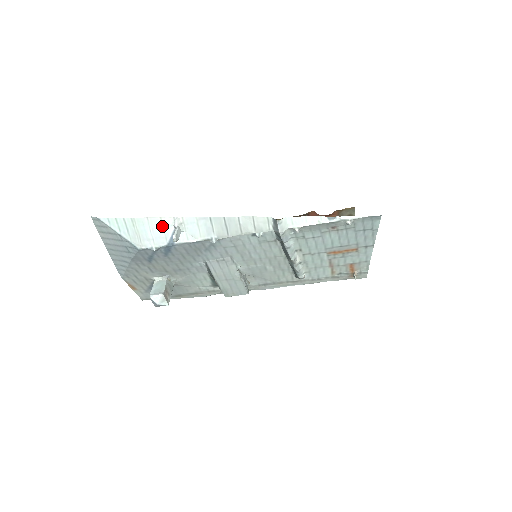
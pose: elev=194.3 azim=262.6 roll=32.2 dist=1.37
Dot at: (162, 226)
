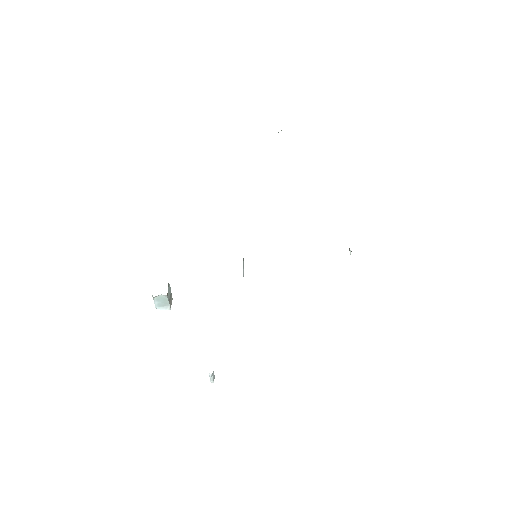
Dot at: occluded
